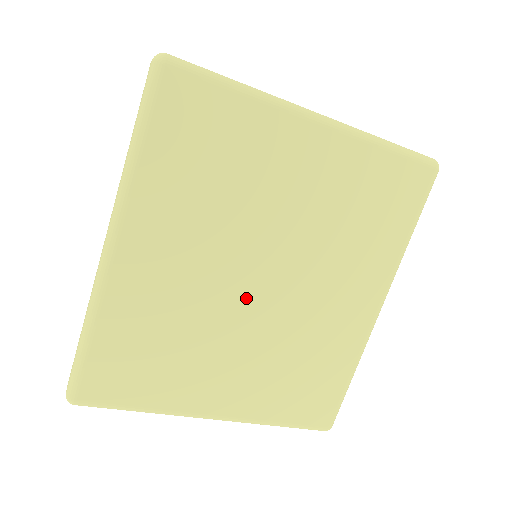
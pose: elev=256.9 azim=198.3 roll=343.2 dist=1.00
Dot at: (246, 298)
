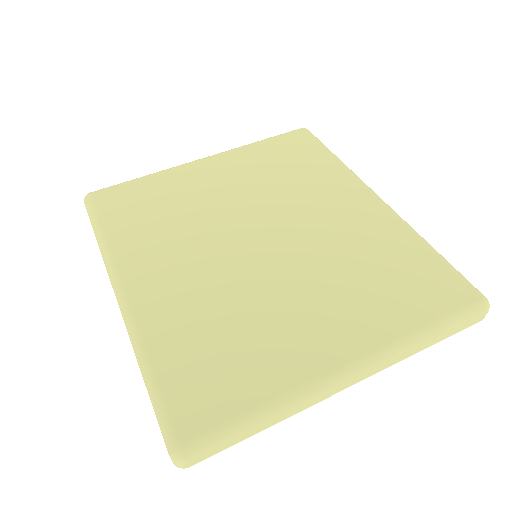
Dot at: (260, 257)
